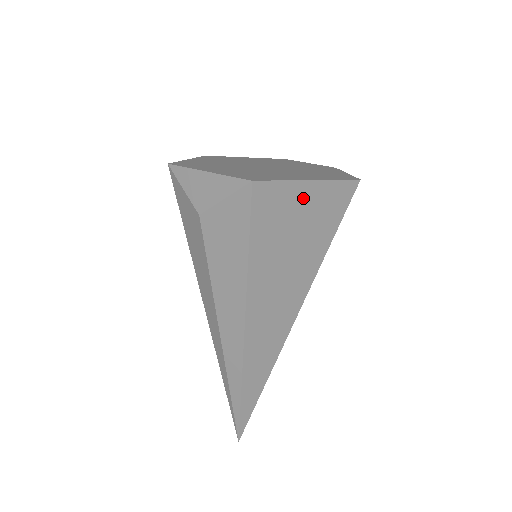
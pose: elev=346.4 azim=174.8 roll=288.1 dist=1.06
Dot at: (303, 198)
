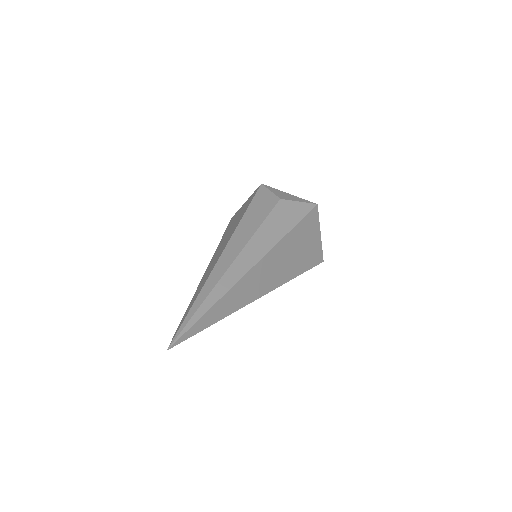
Dot at: (315, 237)
